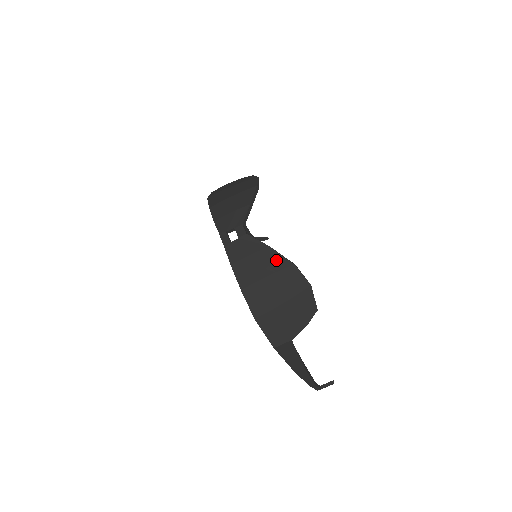
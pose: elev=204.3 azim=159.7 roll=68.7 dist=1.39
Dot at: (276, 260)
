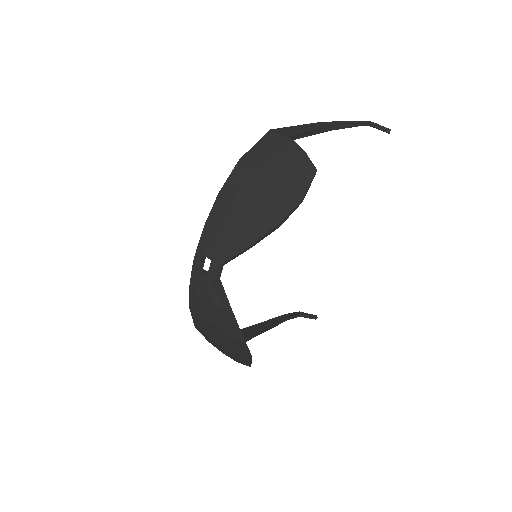
Dot at: (227, 325)
